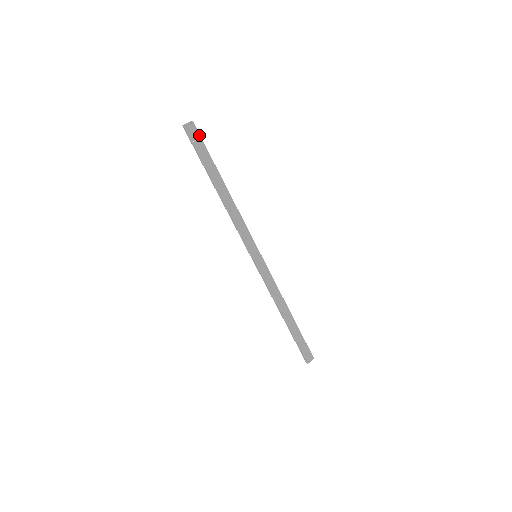
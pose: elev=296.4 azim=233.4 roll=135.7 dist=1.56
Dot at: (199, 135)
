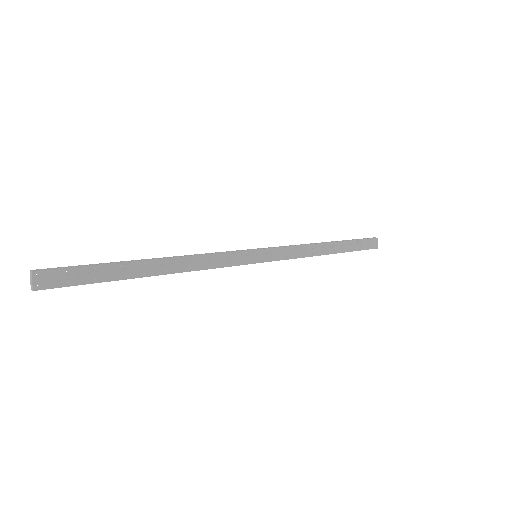
Dot at: (61, 269)
